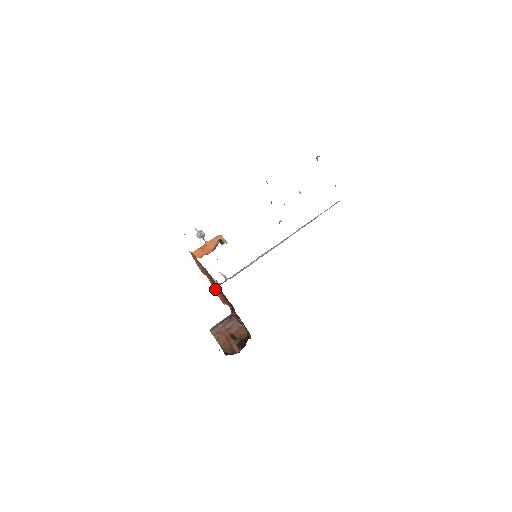
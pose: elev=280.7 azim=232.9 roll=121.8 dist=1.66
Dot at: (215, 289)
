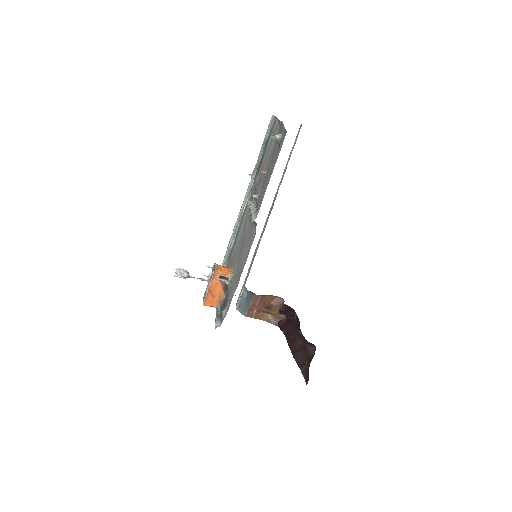
Dot at: occluded
